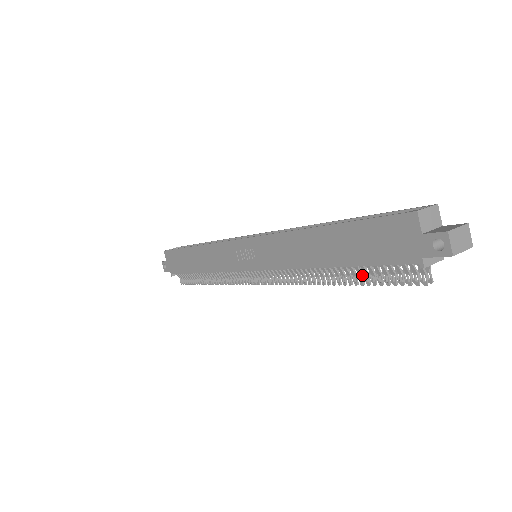
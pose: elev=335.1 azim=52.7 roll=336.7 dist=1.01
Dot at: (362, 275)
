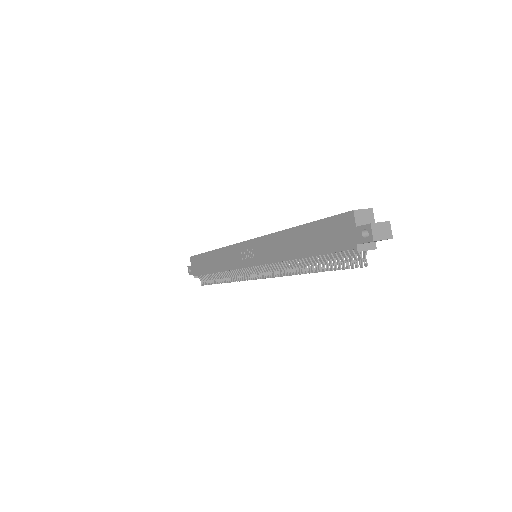
Dot at: (324, 264)
